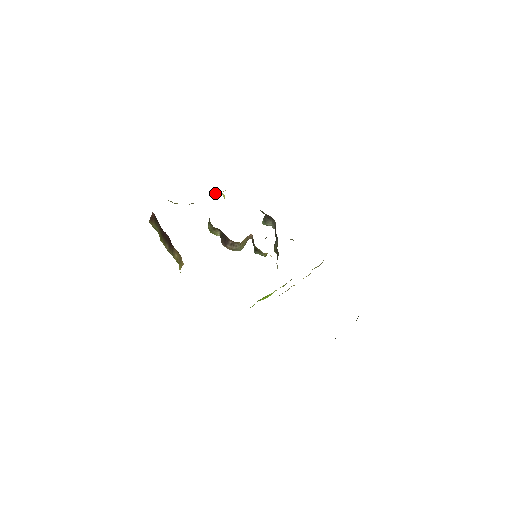
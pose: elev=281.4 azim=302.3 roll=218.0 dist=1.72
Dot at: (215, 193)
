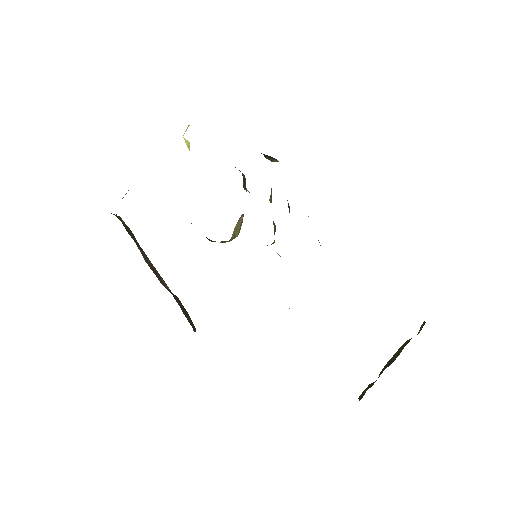
Dot at: occluded
